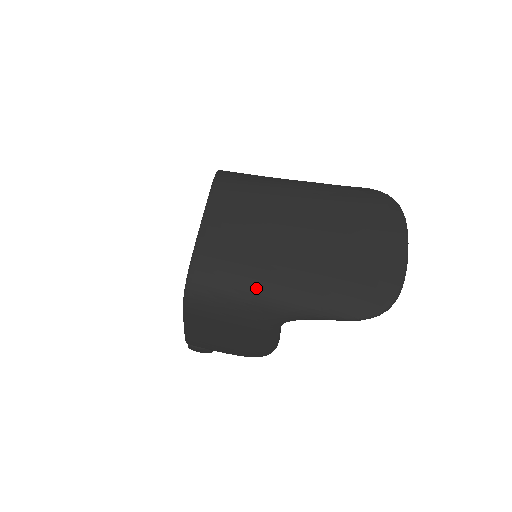
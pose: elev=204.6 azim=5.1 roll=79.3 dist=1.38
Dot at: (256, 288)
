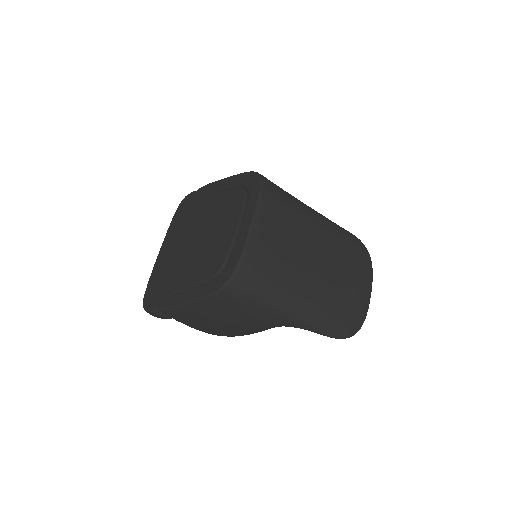
Dot at: (282, 298)
